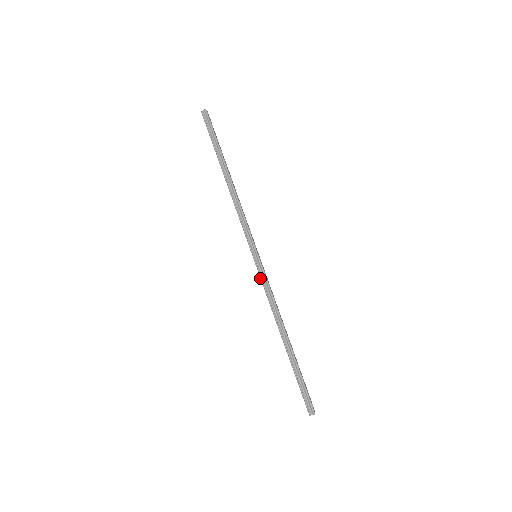
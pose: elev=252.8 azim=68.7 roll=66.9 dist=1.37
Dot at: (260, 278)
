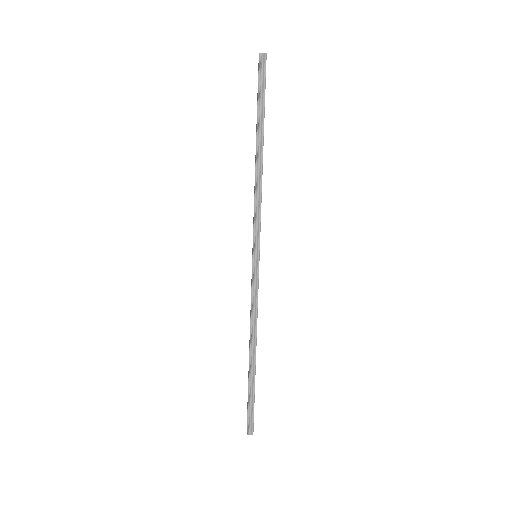
Dot at: (251, 282)
